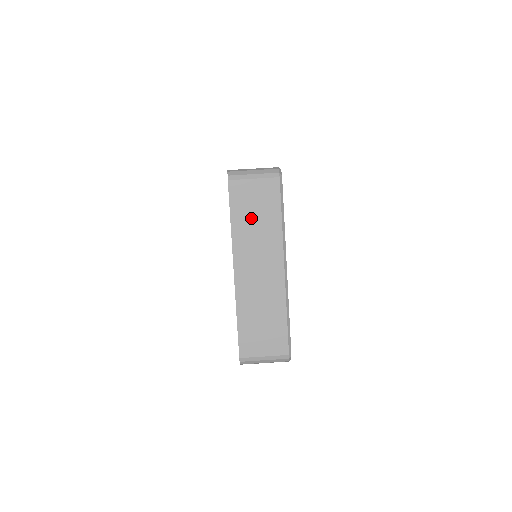
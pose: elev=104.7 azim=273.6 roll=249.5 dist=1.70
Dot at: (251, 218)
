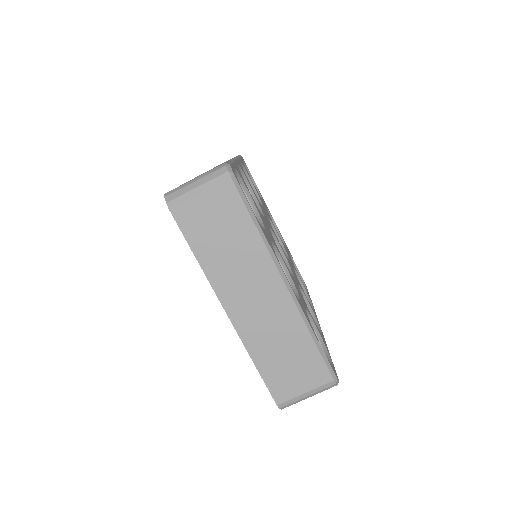
Dot at: (218, 243)
